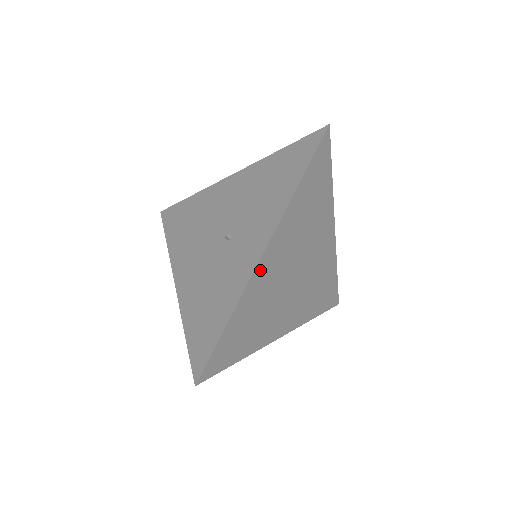
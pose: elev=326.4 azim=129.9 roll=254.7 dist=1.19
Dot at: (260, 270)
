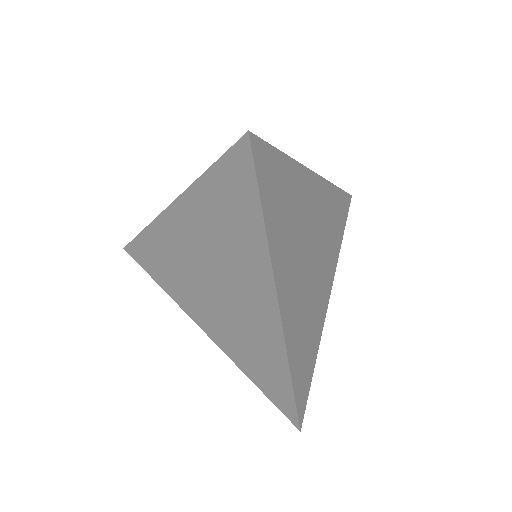
Dot at: (309, 180)
